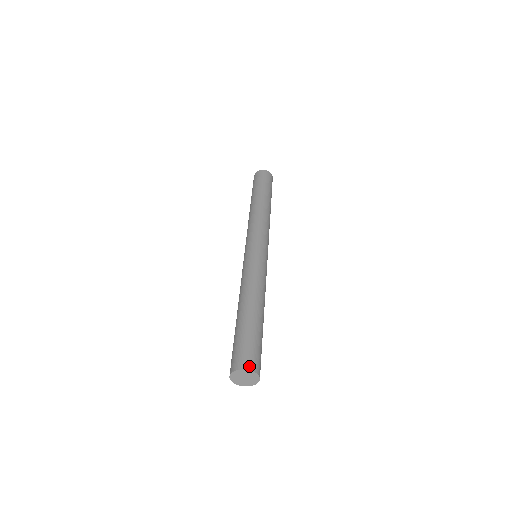
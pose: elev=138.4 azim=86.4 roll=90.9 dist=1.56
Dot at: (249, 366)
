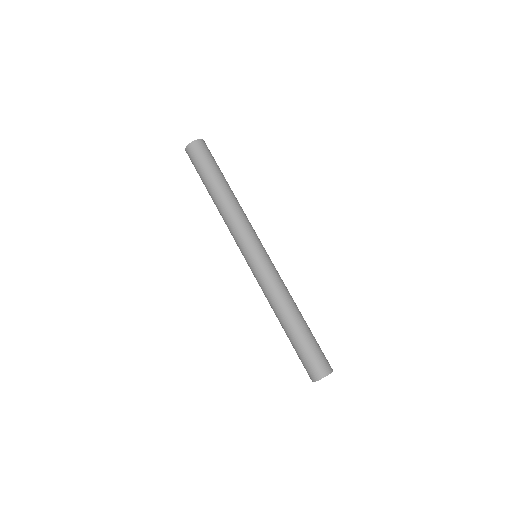
Dot at: (329, 370)
